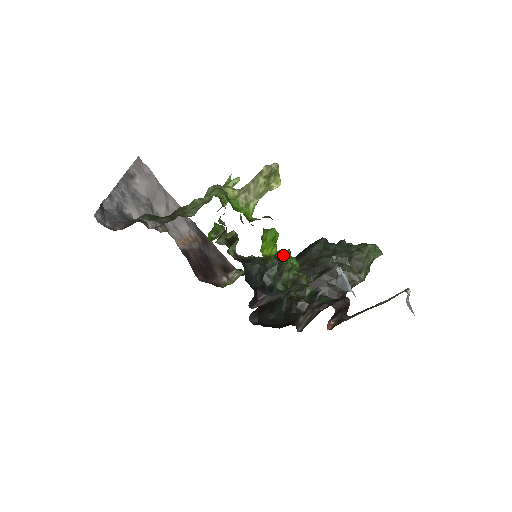
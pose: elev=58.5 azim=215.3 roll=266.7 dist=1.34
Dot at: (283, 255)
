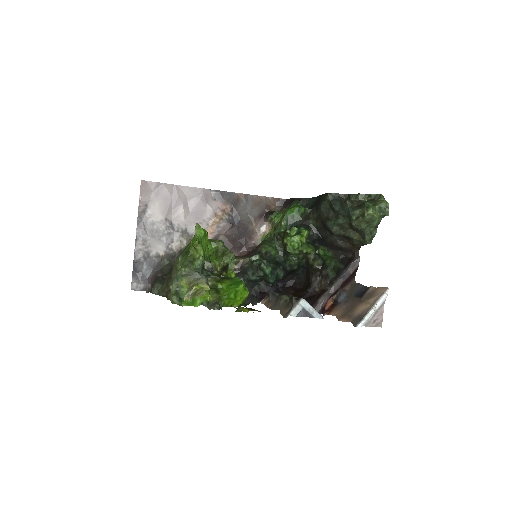
Dot at: occluded
